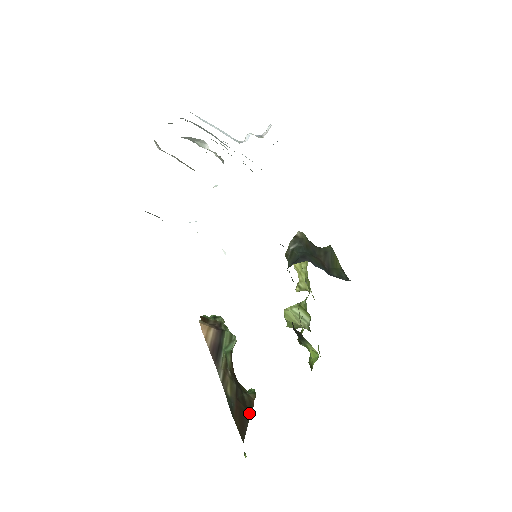
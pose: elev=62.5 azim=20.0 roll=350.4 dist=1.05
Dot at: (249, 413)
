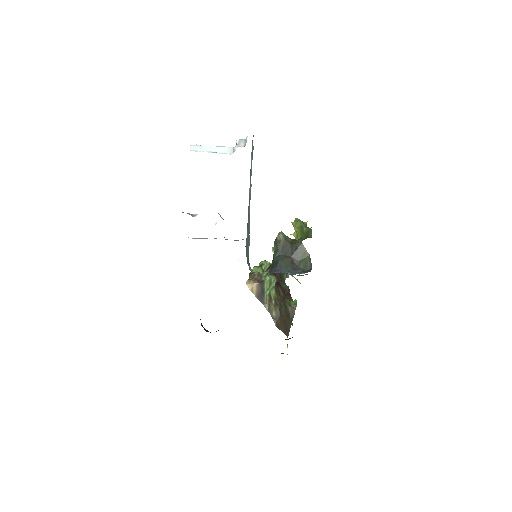
Dot at: (292, 319)
